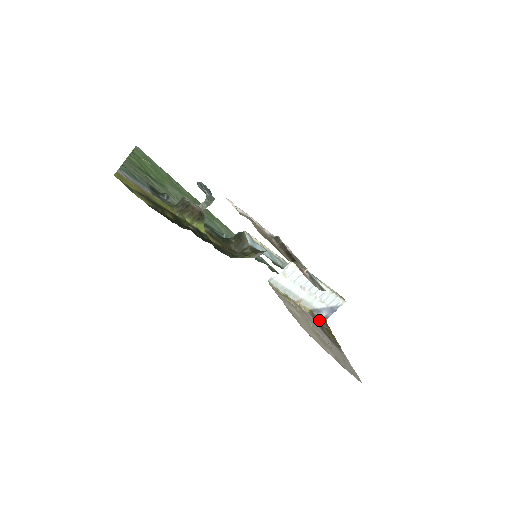
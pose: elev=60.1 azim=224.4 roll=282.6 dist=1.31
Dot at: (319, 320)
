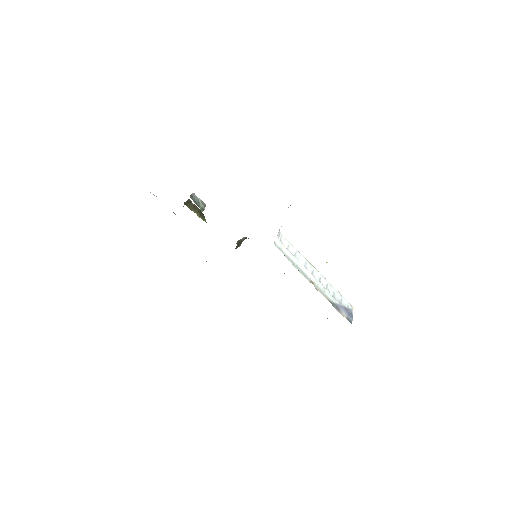
Dot at: occluded
